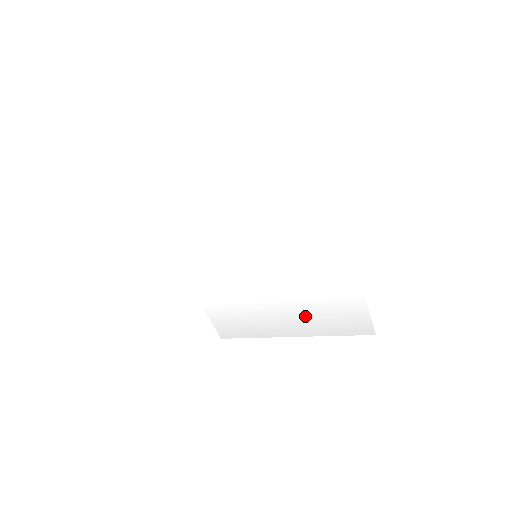
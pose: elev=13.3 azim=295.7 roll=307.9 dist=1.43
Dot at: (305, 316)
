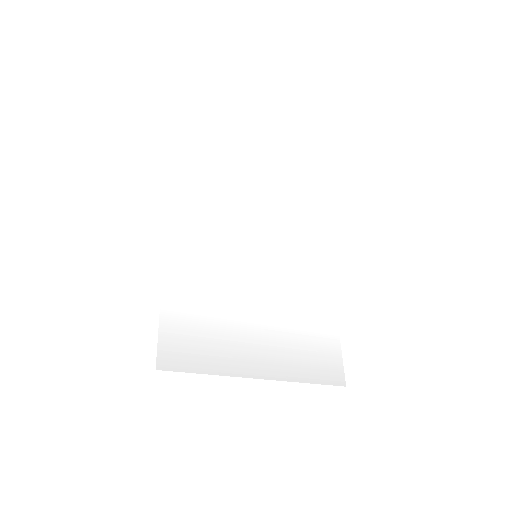
Dot at: (283, 345)
